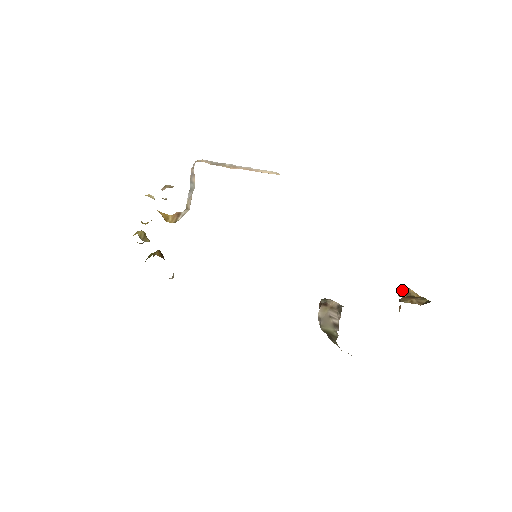
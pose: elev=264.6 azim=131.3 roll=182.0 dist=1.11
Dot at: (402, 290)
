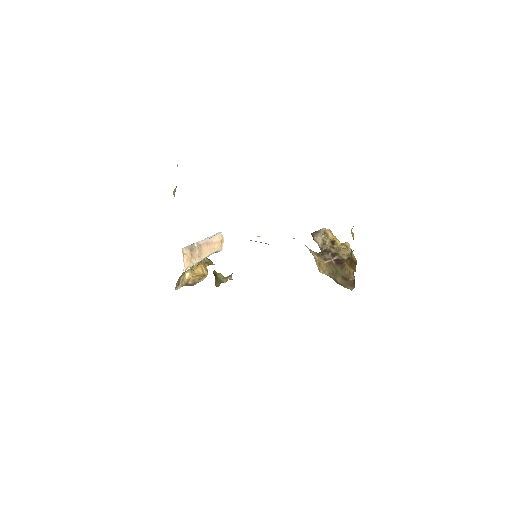
Dot at: (351, 233)
